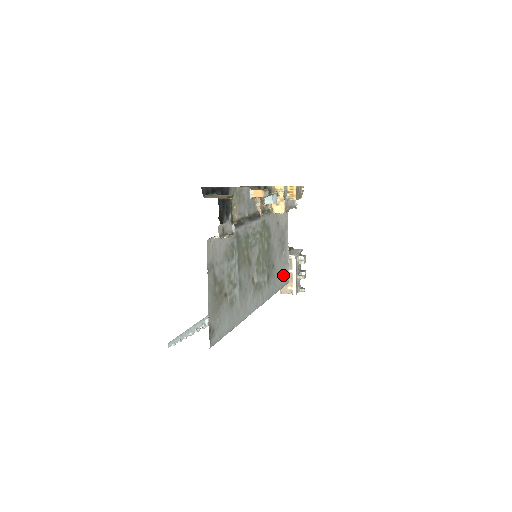
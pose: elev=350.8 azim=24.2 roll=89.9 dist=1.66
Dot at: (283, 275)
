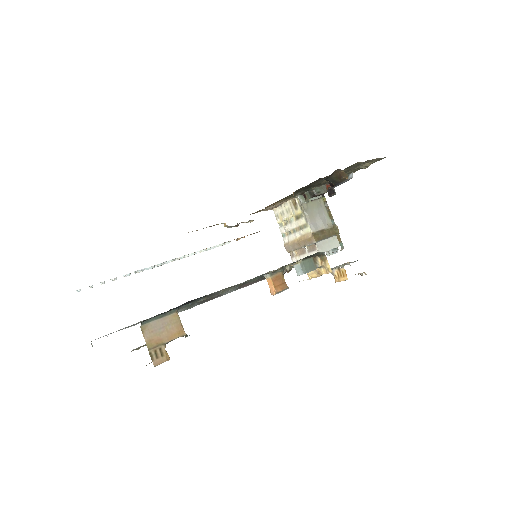
Dot at: occluded
